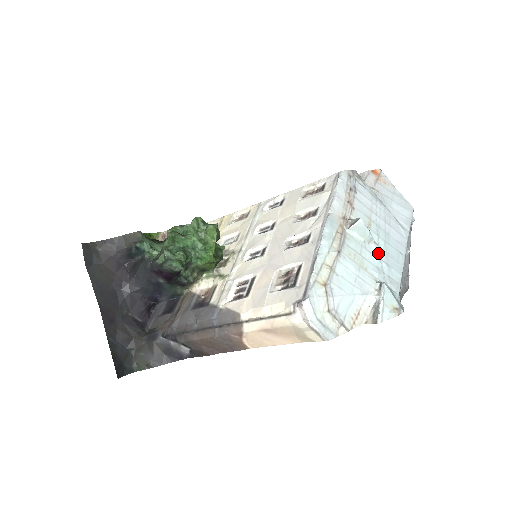
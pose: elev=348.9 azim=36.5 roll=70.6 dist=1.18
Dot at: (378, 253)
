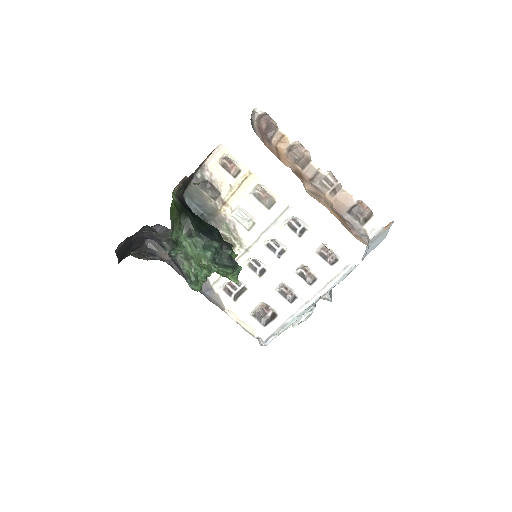
Dot at: occluded
